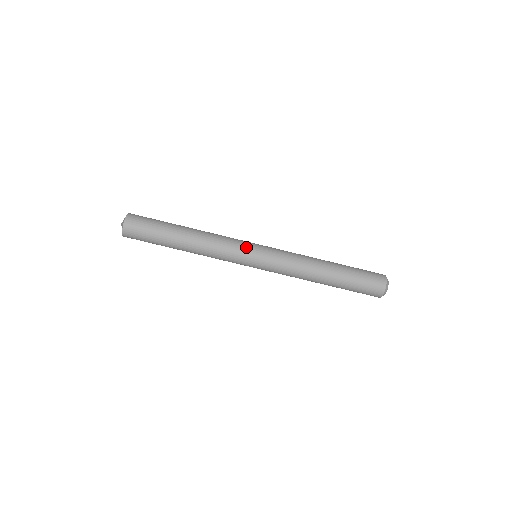
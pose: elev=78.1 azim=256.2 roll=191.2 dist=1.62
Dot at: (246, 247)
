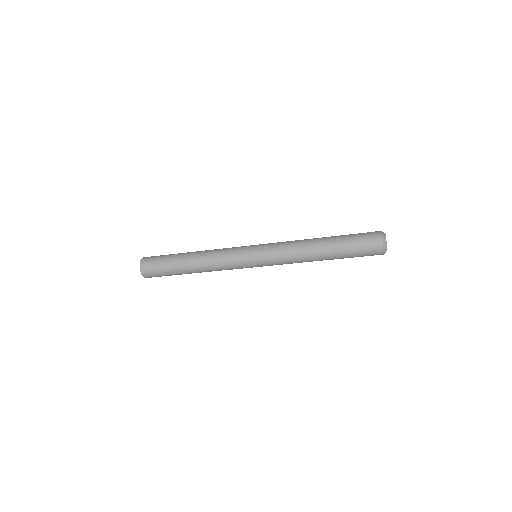
Dot at: occluded
